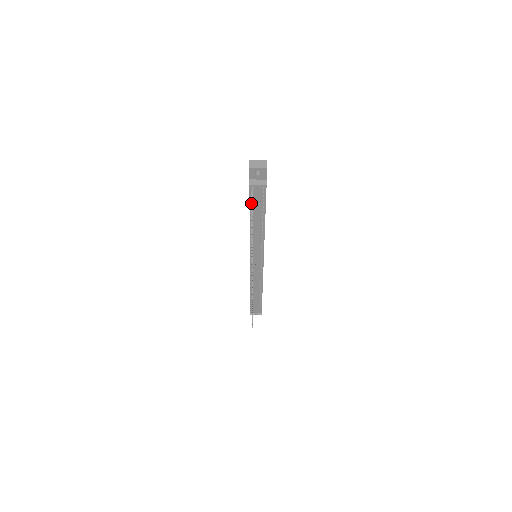
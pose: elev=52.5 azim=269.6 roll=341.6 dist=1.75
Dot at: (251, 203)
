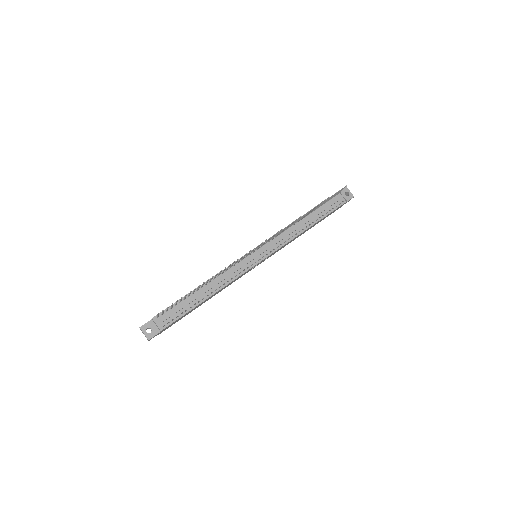
Dot at: (344, 187)
